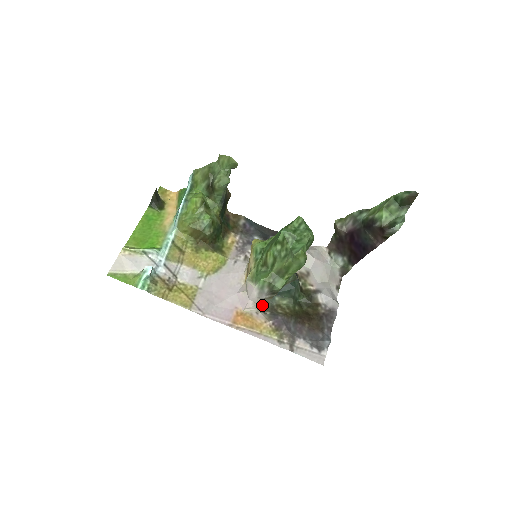
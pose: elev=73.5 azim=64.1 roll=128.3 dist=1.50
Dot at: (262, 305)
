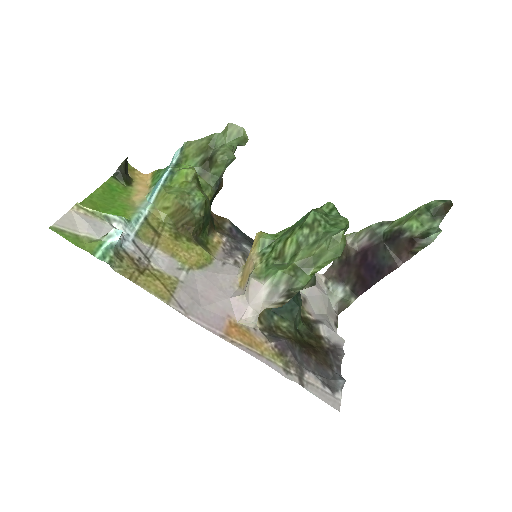
Dot at: (258, 322)
